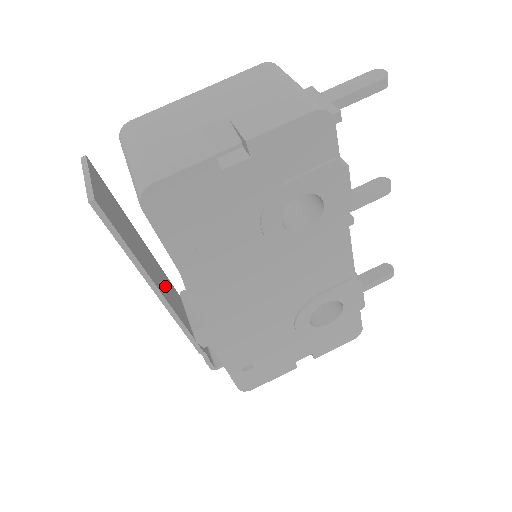
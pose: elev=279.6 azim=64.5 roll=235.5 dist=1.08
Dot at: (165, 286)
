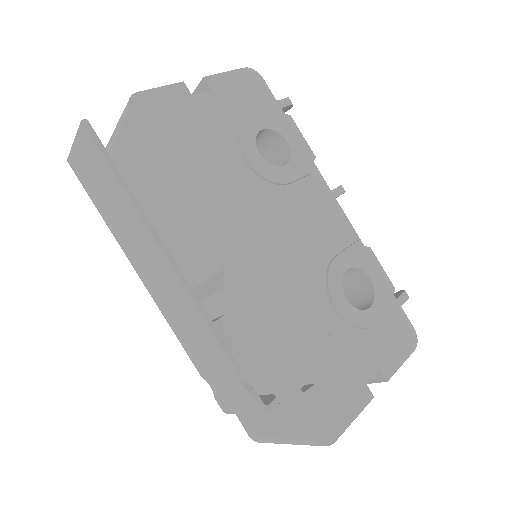
Dot at: occluded
